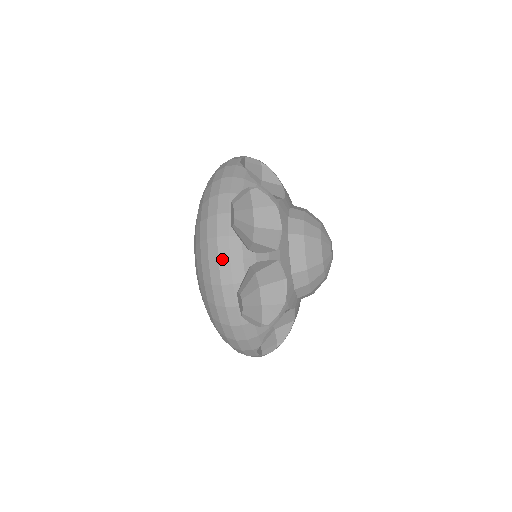
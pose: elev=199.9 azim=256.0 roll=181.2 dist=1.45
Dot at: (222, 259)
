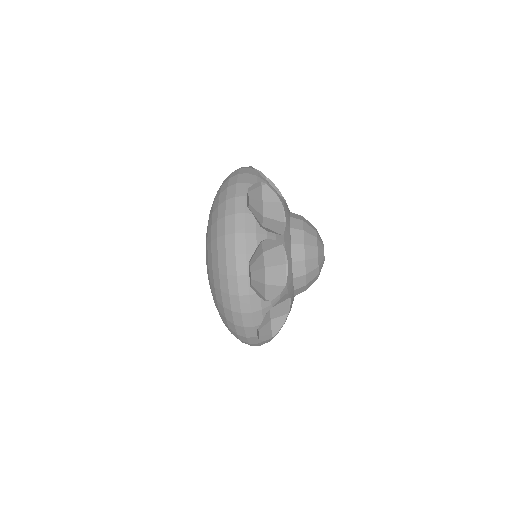
Dot at: (238, 232)
